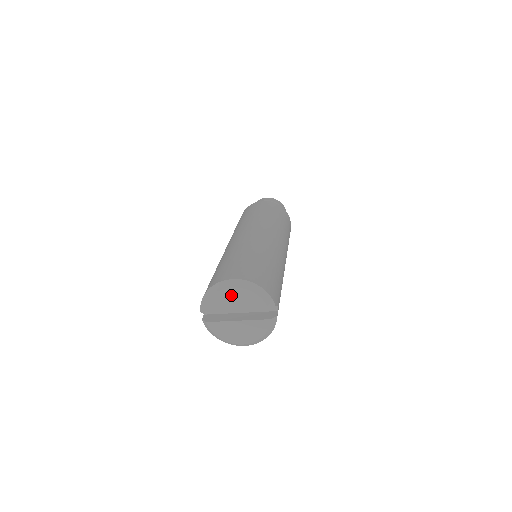
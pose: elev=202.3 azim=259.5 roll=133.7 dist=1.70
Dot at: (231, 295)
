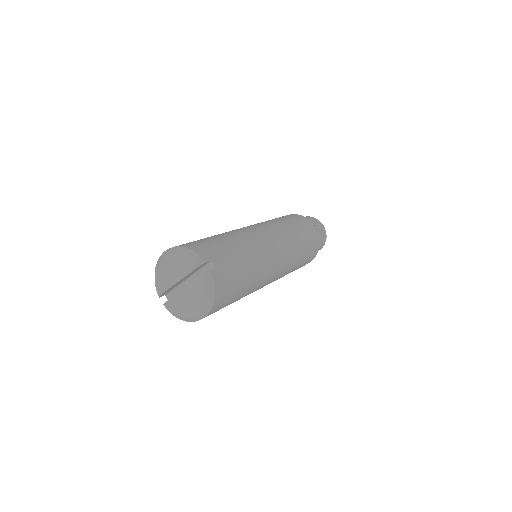
Dot at: (166, 266)
